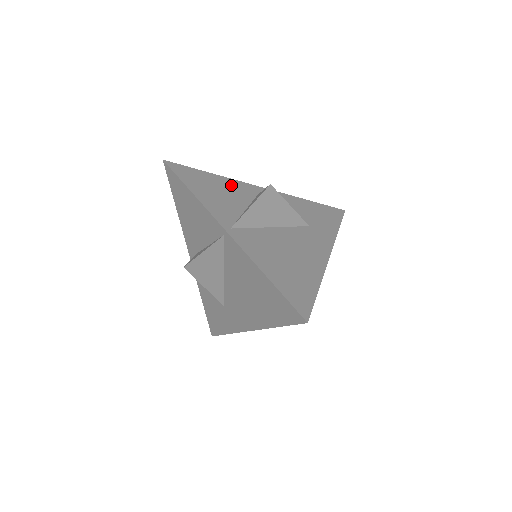
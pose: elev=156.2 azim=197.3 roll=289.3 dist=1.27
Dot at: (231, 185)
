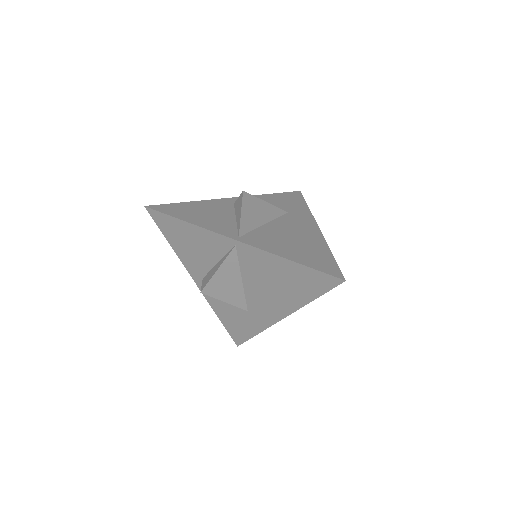
Dot at: (209, 205)
